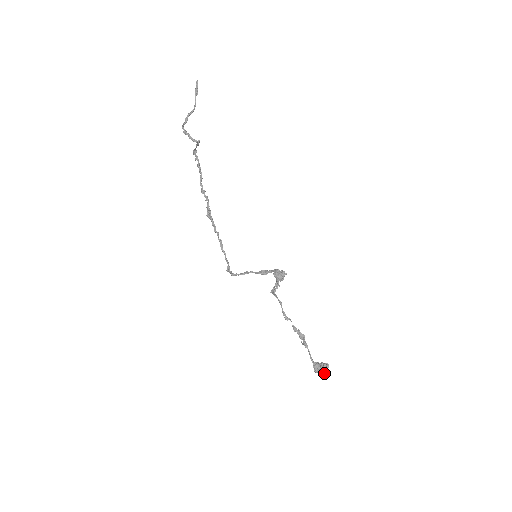
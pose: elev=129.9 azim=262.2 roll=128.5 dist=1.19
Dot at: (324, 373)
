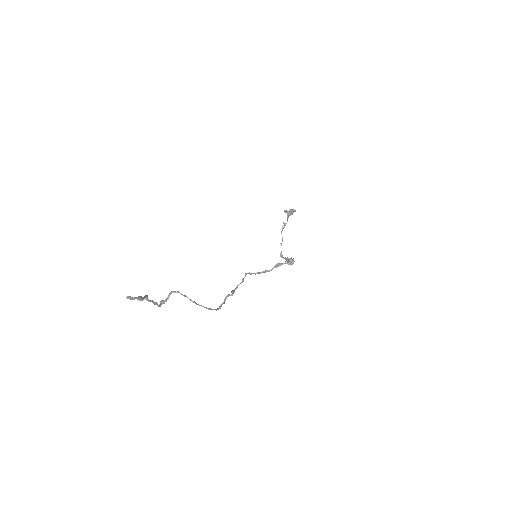
Dot at: occluded
